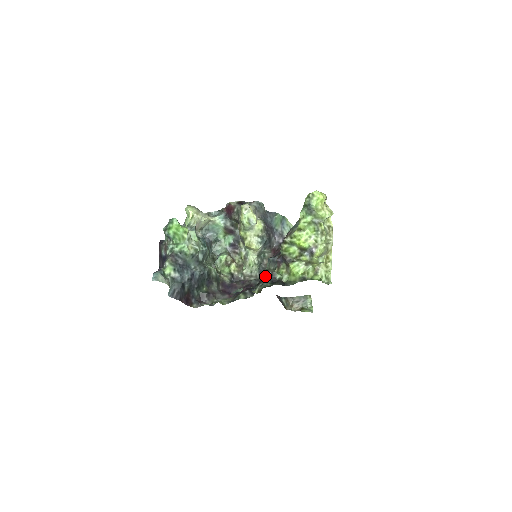
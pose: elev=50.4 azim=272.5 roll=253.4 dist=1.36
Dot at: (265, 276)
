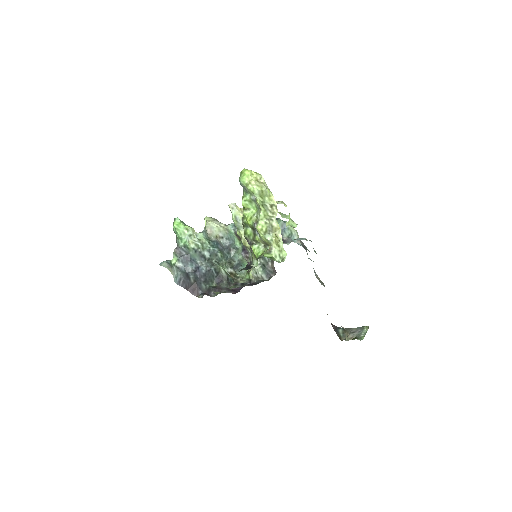
Dot at: (247, 266)
